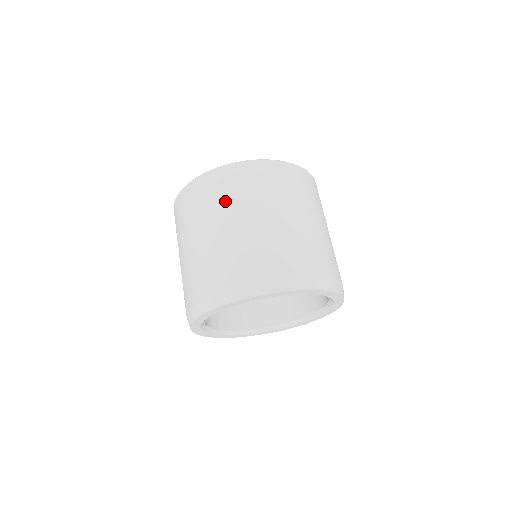
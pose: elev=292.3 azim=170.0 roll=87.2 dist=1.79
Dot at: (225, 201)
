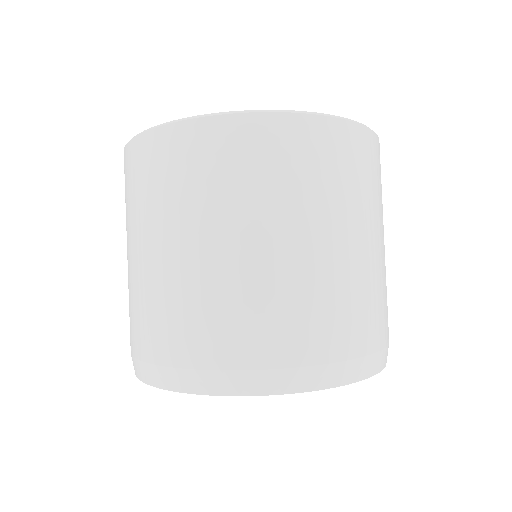
Dot at: occluded
